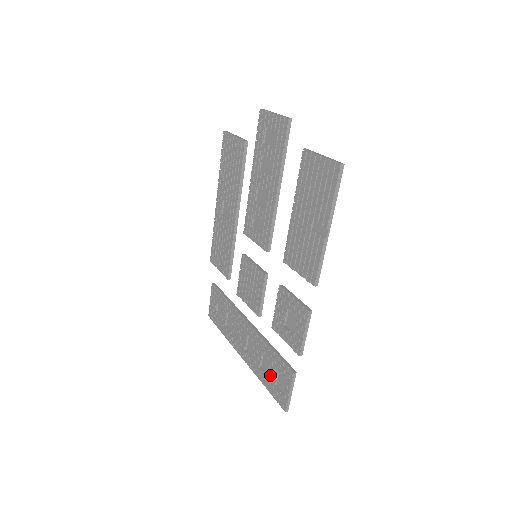
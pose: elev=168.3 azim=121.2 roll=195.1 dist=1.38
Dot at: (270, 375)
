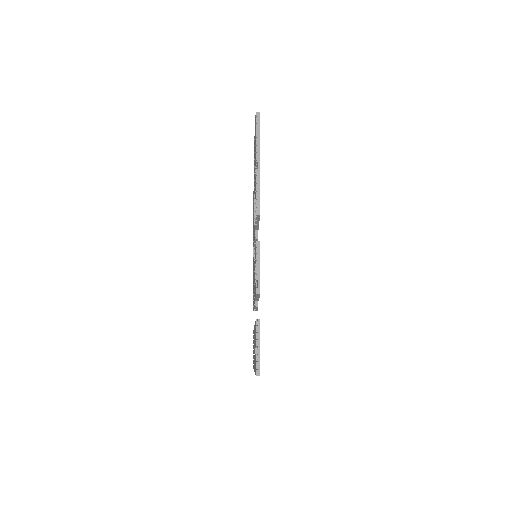
Dot at: occluded
